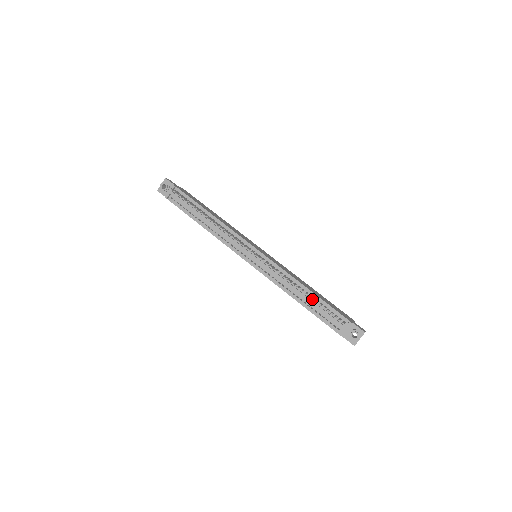
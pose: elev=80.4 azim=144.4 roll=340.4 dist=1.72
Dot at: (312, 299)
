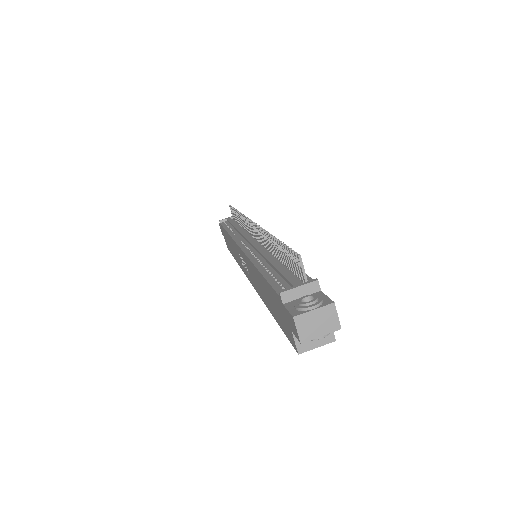
Dot at: (278, 239)
